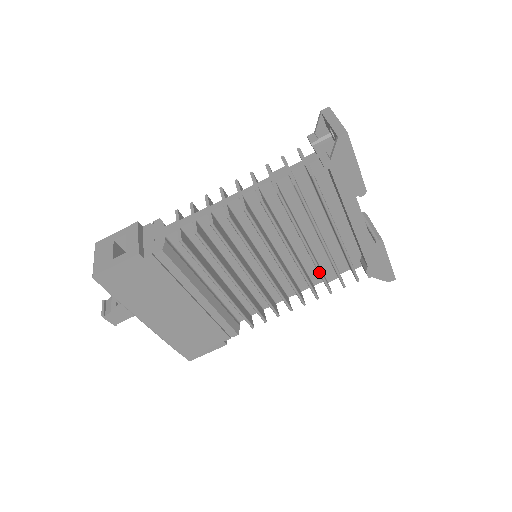
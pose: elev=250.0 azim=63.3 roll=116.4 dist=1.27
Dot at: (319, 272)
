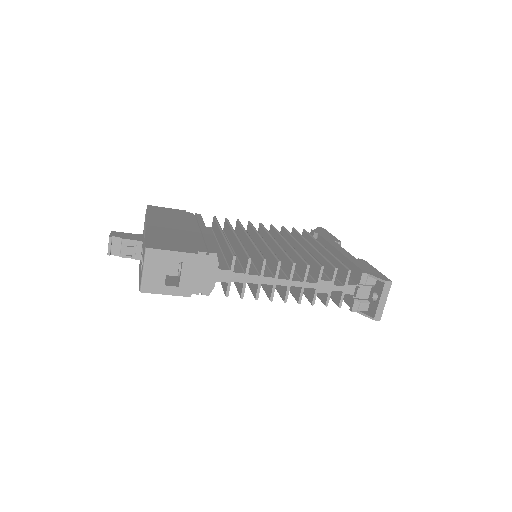
Dot at: occluded
